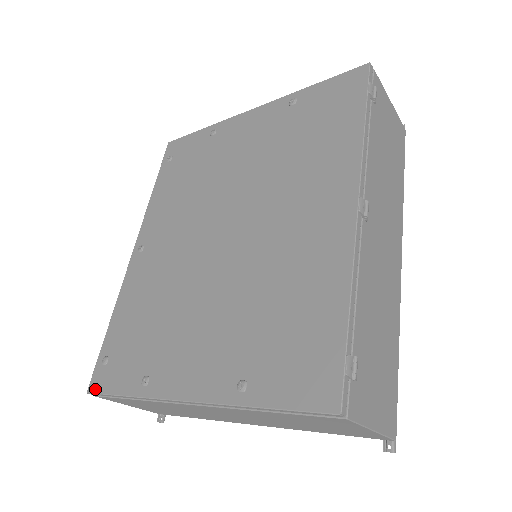
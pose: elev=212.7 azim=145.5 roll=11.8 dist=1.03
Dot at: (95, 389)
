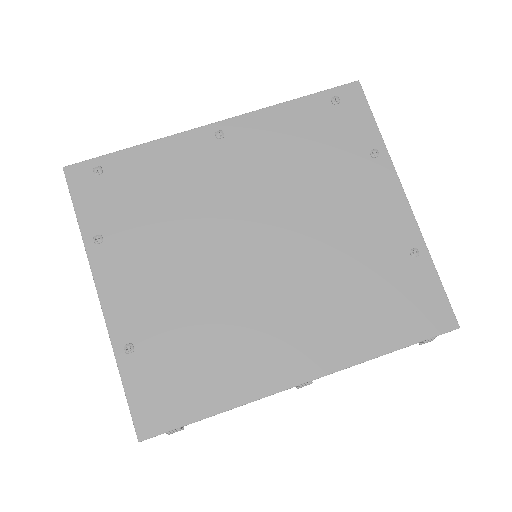
Dot at: (70, 177)
